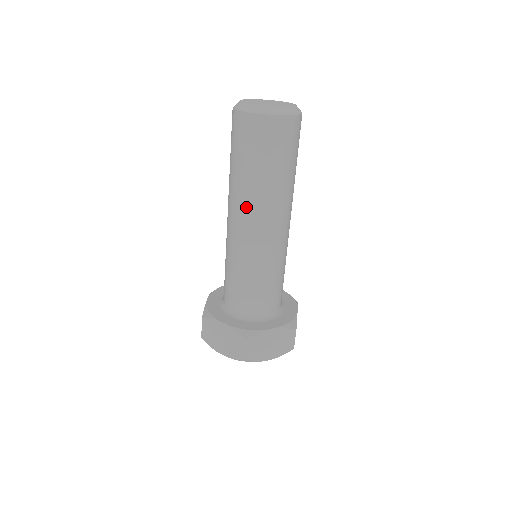
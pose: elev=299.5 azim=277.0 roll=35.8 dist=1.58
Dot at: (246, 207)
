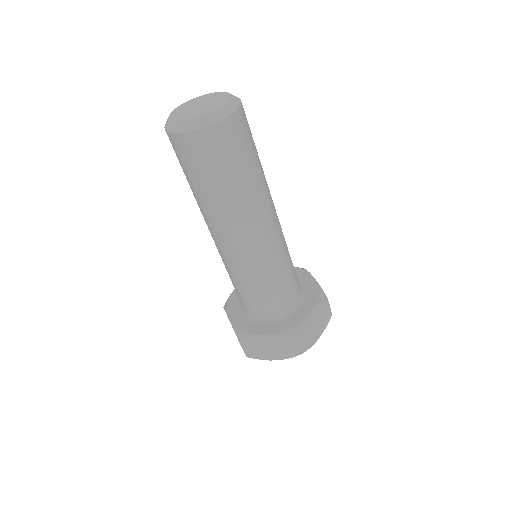
Dot at: (235, 223)
